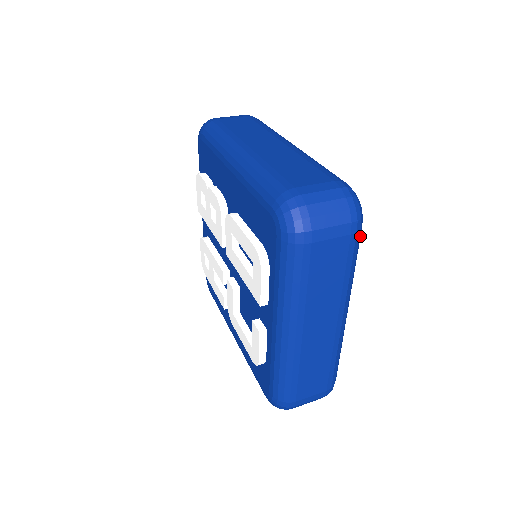
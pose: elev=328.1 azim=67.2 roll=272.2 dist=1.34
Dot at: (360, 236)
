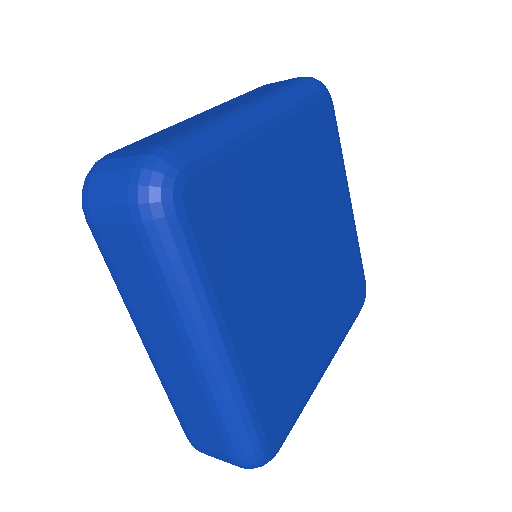
Dot at: (170, 232)
